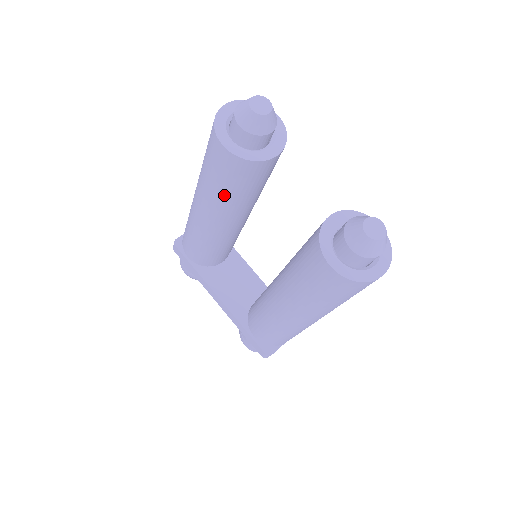
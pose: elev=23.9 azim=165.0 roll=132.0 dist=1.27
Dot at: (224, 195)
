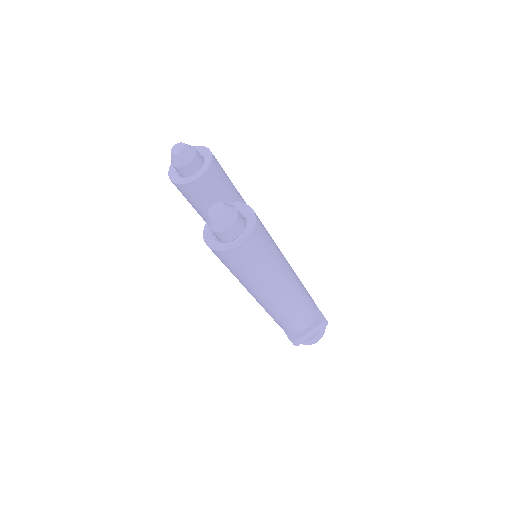
Dot at: (199, 212)
